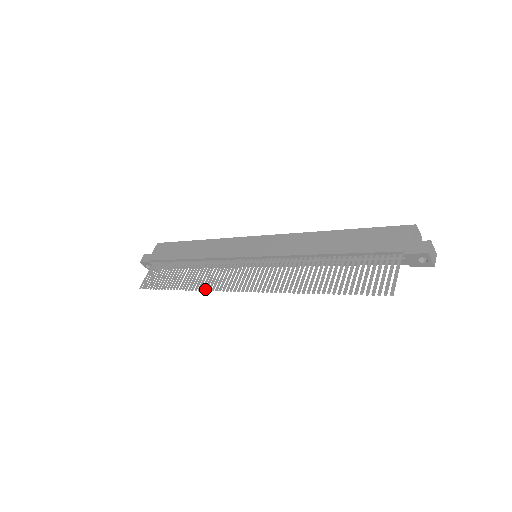
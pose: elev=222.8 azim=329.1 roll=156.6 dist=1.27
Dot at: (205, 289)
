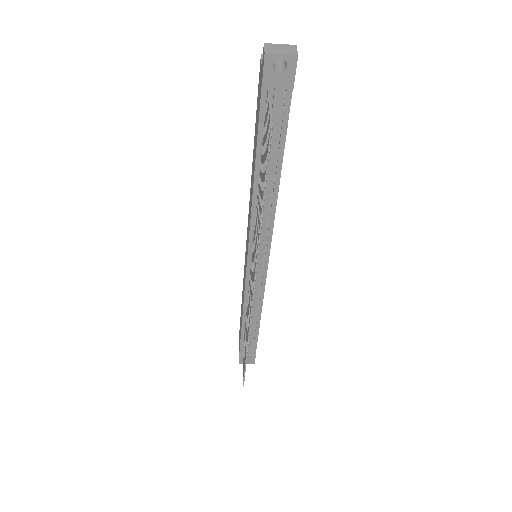
Dot at: (248, 329)
